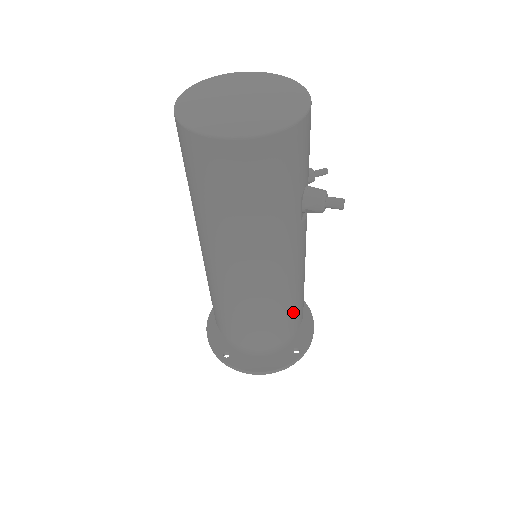
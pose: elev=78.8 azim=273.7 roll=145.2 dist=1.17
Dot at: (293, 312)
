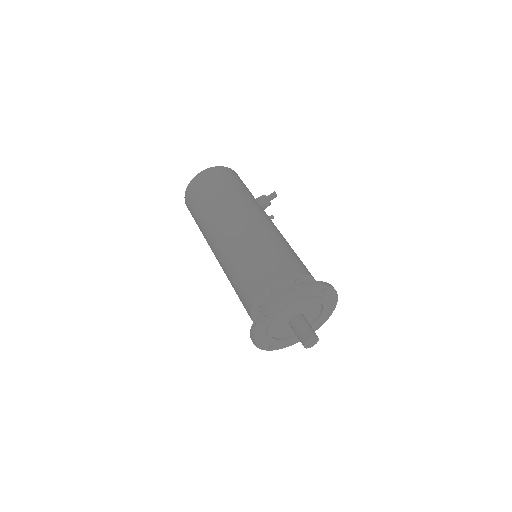
Dot at: (293, 254)
